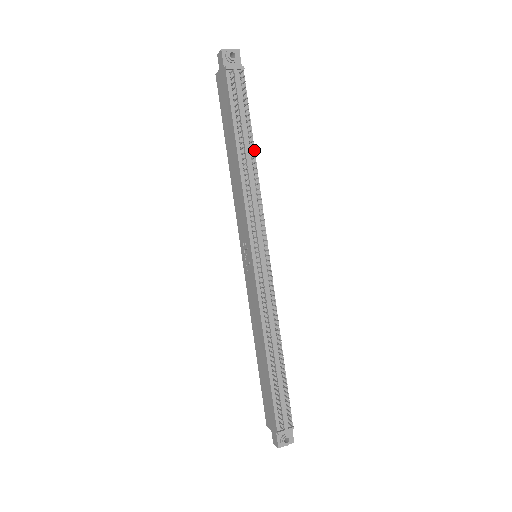
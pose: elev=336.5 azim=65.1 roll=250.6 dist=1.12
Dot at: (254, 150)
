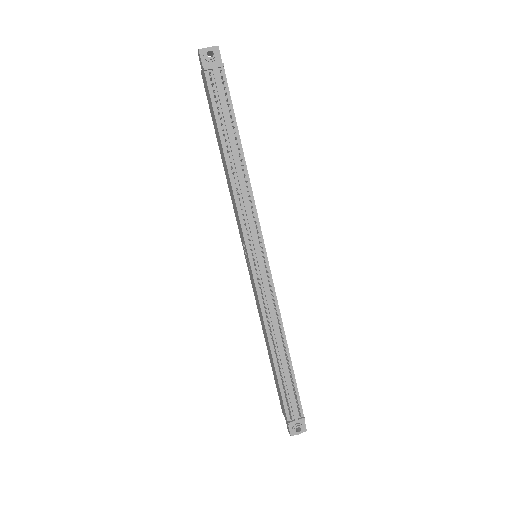
Dot at: (242, 151)
